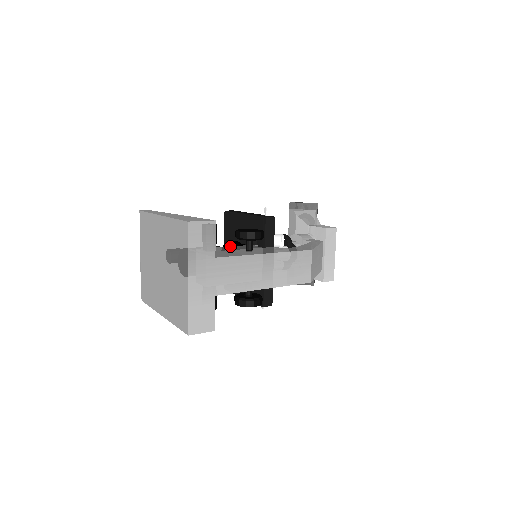
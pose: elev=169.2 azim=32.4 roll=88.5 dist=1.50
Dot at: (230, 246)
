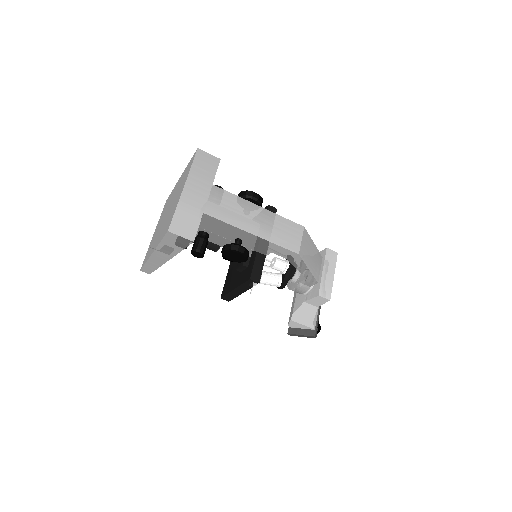
Dot at: occluded
